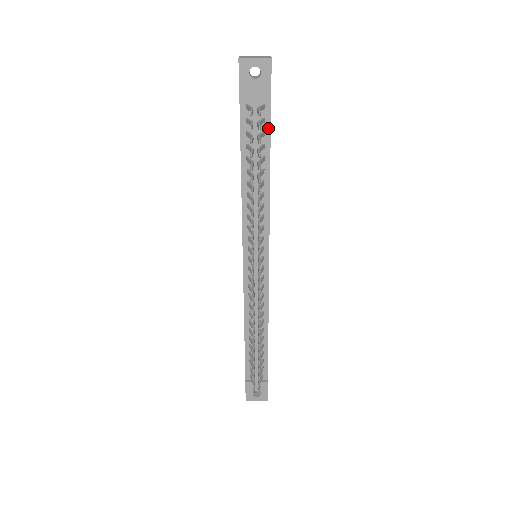
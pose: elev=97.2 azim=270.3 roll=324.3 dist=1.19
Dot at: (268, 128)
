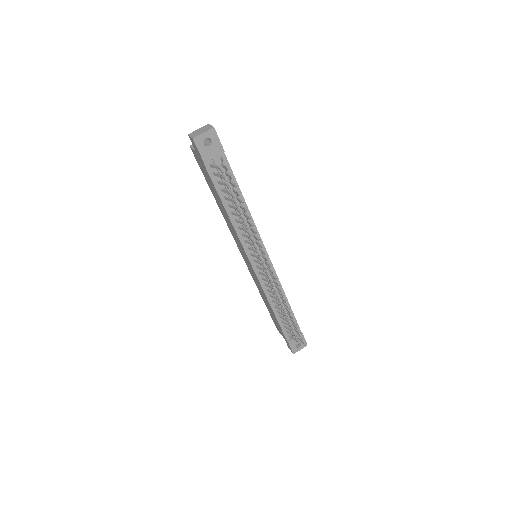
Dot at: (230, 171)
